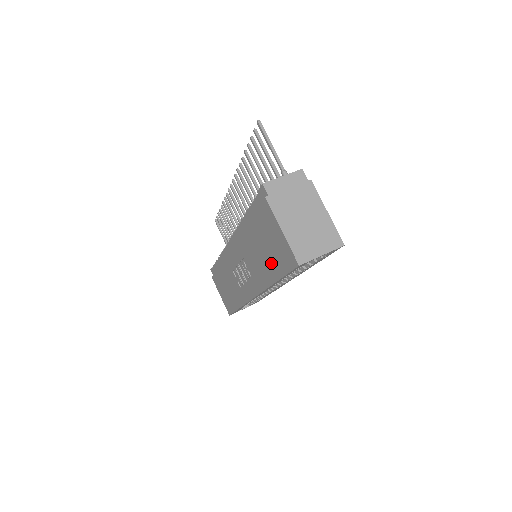
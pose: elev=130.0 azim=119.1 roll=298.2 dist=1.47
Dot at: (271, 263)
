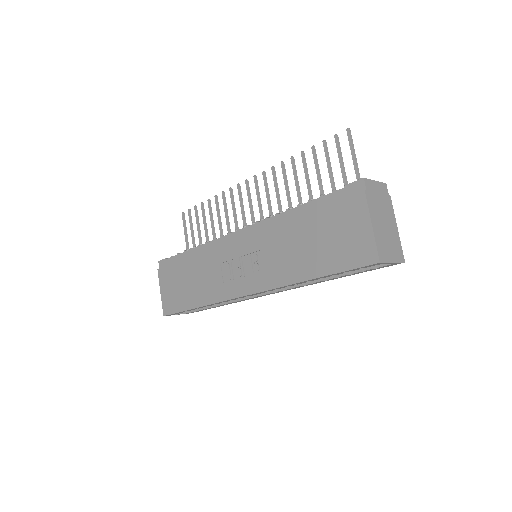
Dot at: (321, 258)
